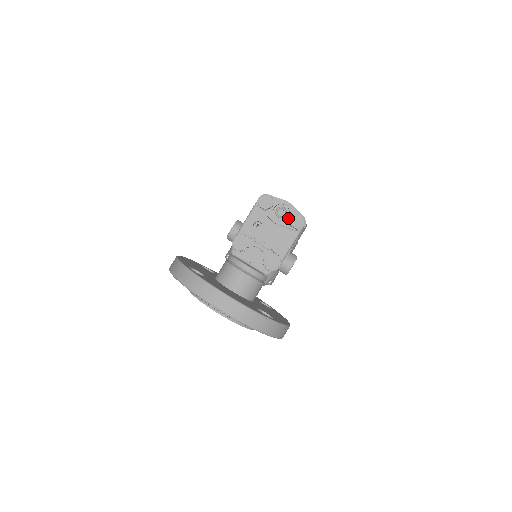
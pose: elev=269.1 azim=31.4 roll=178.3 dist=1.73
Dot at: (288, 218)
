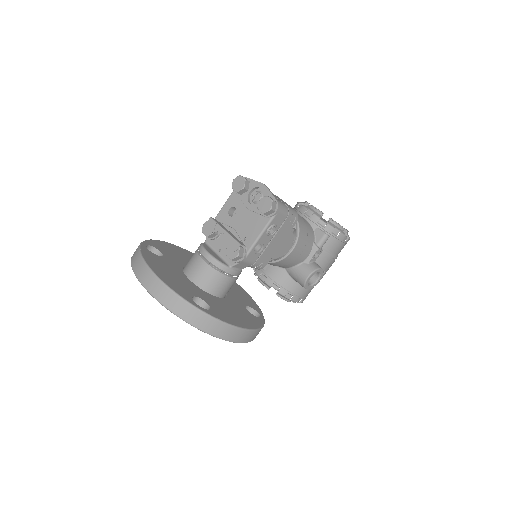
Dot at: occluded
